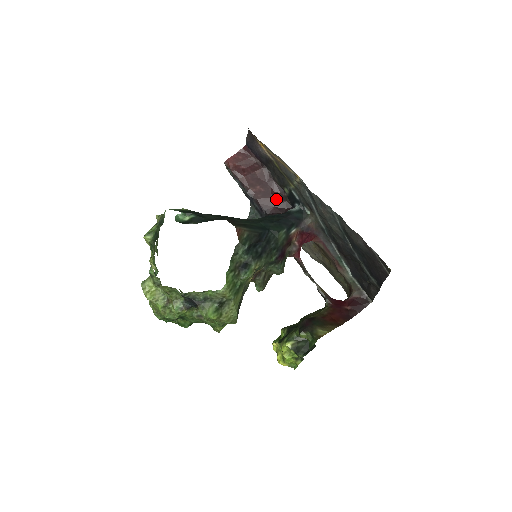
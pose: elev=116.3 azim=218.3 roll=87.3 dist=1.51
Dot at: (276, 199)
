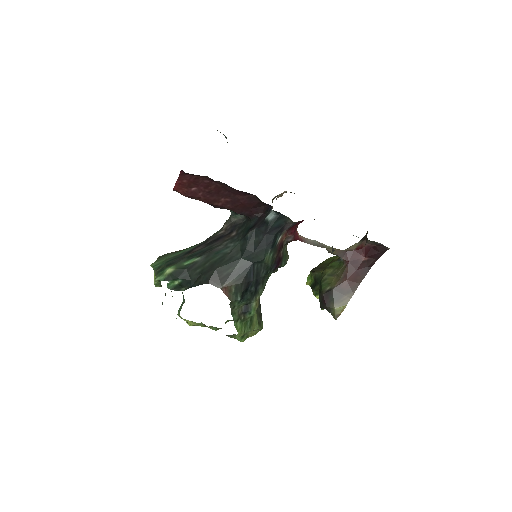
Dot at: (248, 203)
